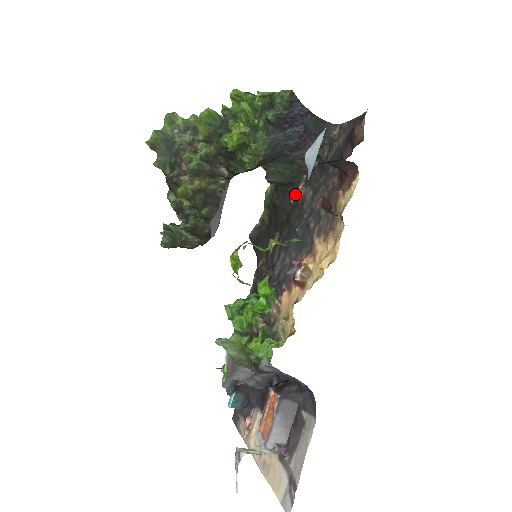
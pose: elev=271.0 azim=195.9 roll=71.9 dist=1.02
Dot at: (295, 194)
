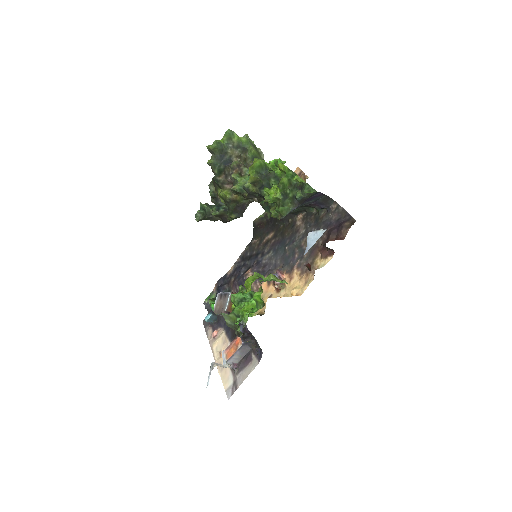
Dot at: (294, 217)
